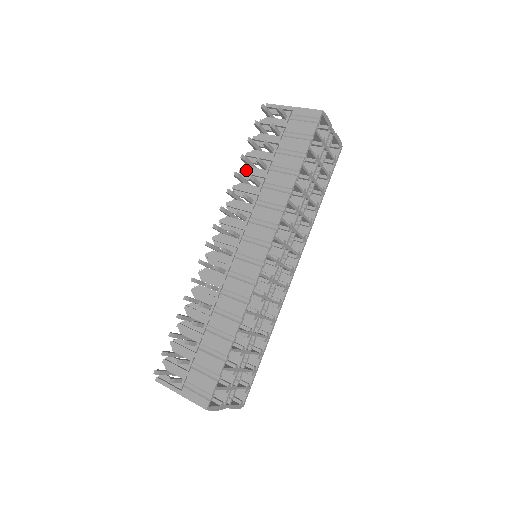
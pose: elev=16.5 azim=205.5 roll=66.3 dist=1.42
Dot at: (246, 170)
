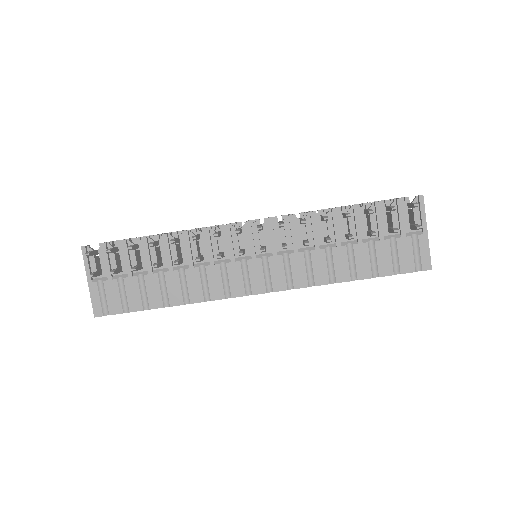
Dot at: (337, 217)
